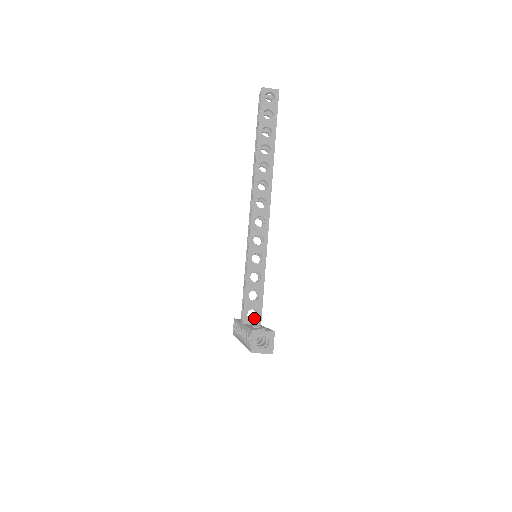
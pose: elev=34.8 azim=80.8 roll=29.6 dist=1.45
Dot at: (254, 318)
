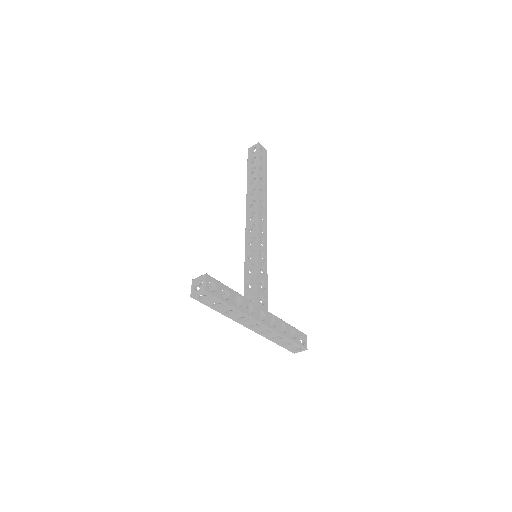
Dot at: occluded
